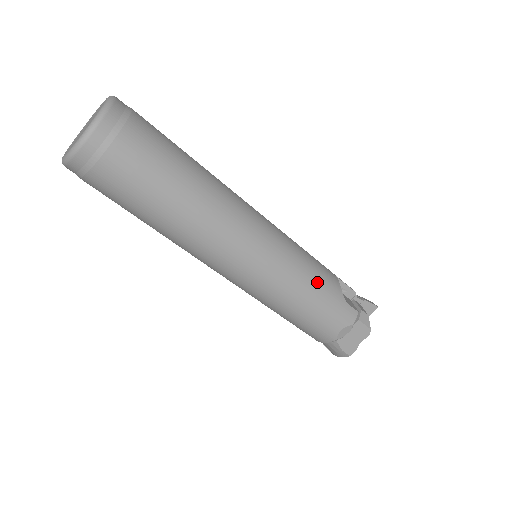
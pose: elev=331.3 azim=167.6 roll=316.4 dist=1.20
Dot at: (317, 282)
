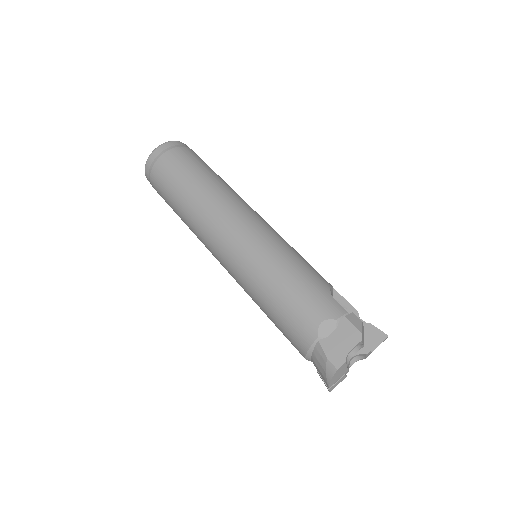
Dot at: (299, 267)
